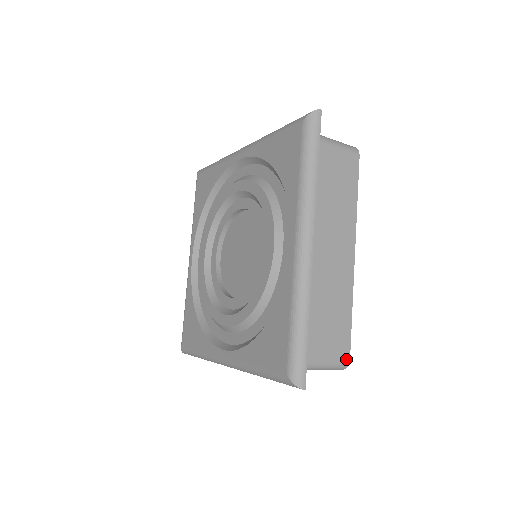
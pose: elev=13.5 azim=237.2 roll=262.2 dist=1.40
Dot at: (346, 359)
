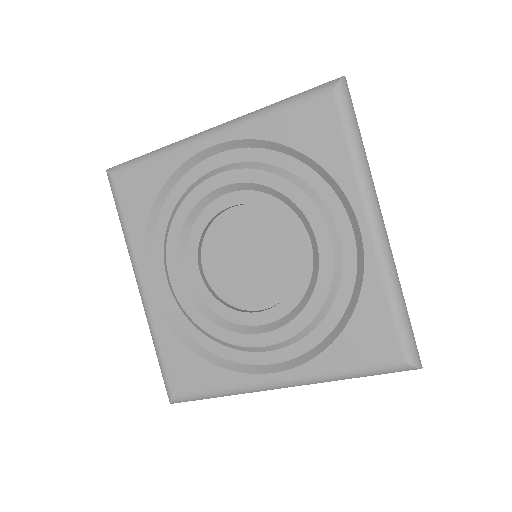
Dot at: occluded
